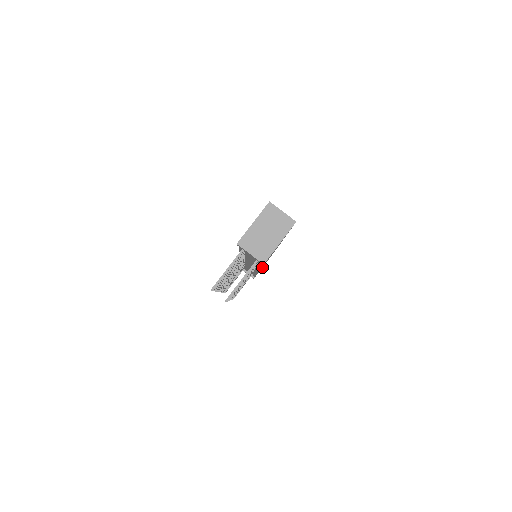
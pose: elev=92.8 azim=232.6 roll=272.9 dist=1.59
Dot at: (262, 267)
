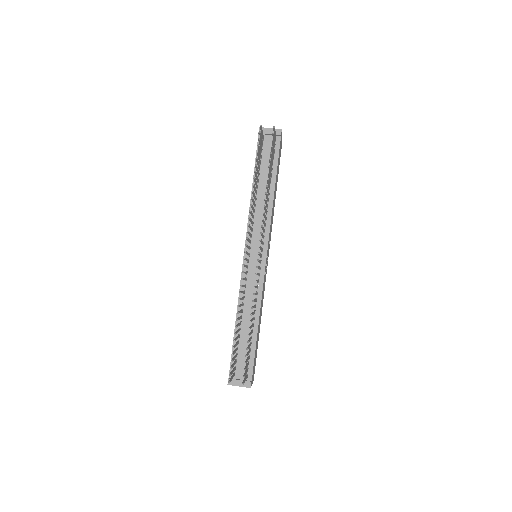
Dot at: (256, 347)
